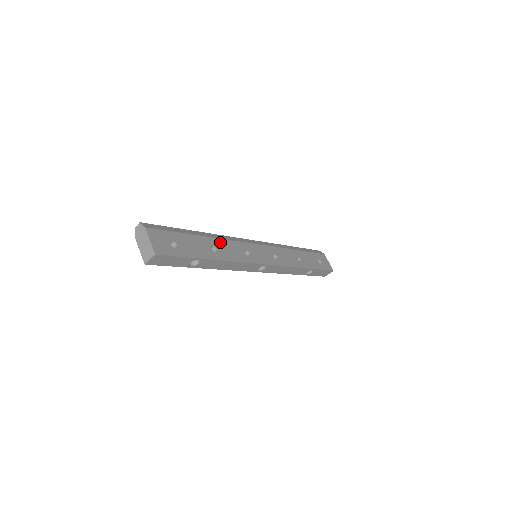
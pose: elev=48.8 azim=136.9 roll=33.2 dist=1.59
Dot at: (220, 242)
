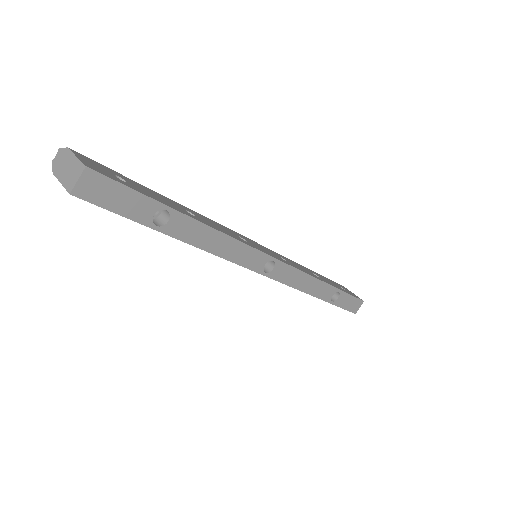
Dot at: (198, 214)
